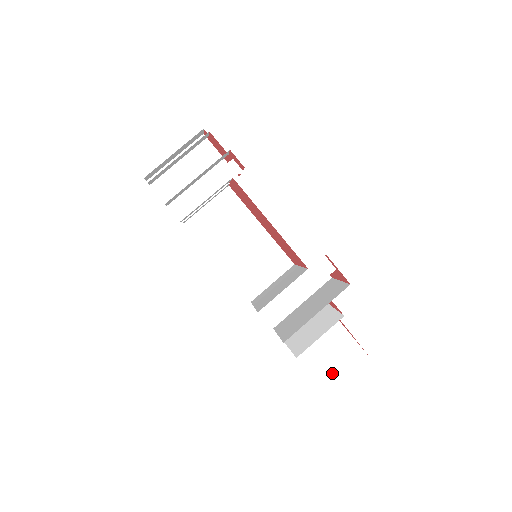
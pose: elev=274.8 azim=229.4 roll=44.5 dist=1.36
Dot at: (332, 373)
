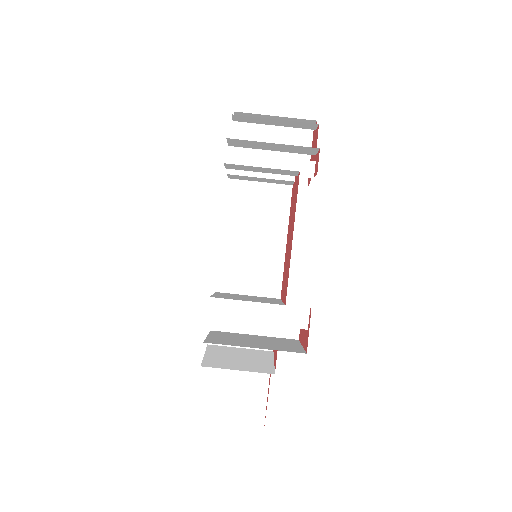
Dot at: (219, 418)
